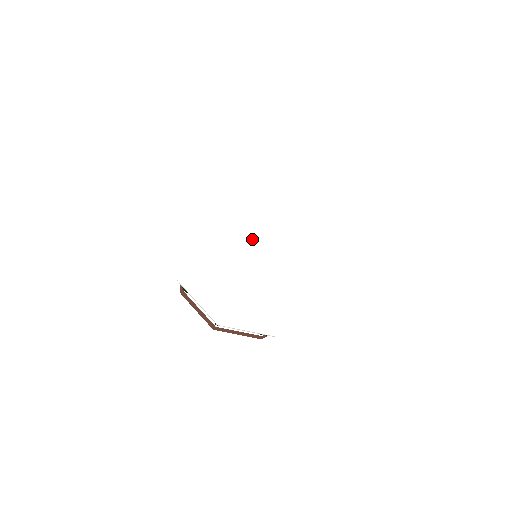
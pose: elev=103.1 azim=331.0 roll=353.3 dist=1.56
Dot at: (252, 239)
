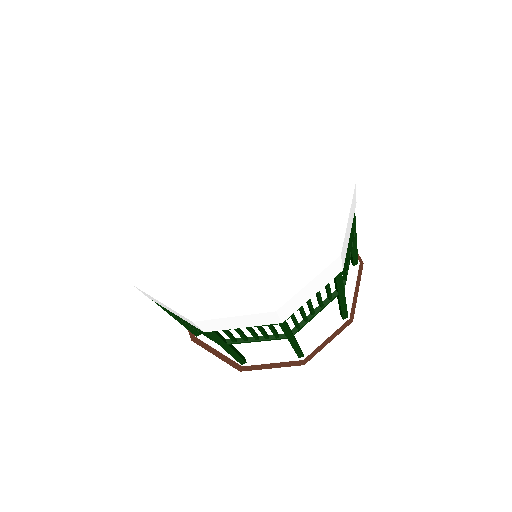
Dot at: (218, 217)
